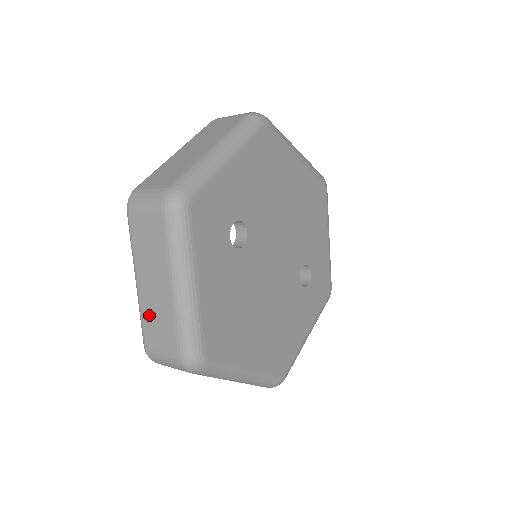
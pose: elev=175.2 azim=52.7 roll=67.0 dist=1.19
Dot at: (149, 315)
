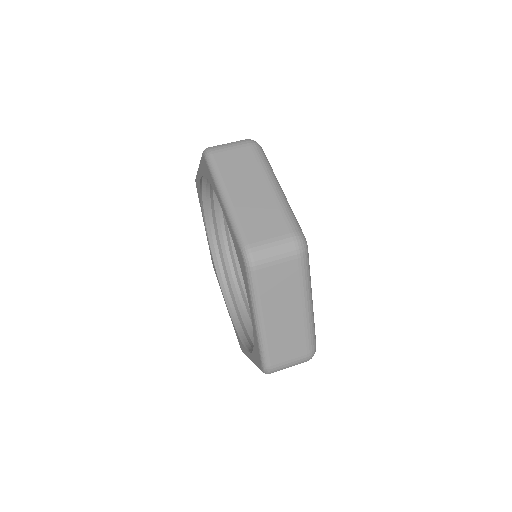
Dot at: occluded
